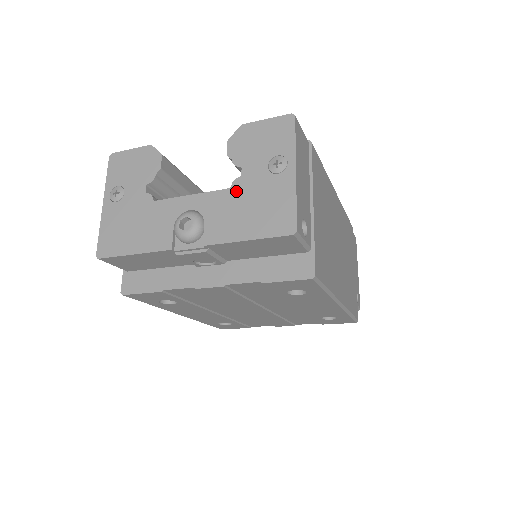
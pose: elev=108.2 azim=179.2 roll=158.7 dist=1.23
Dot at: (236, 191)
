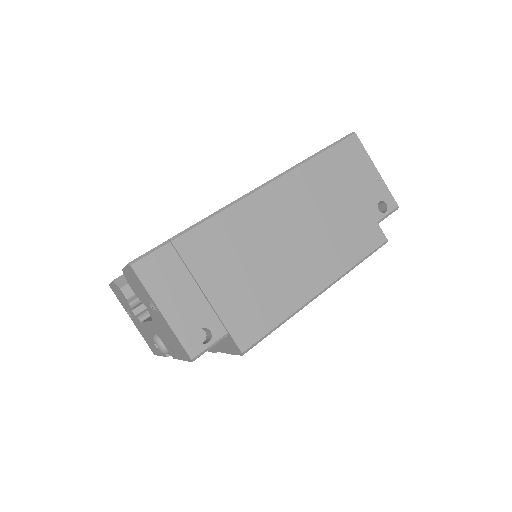
Dot at: (156, 323)
